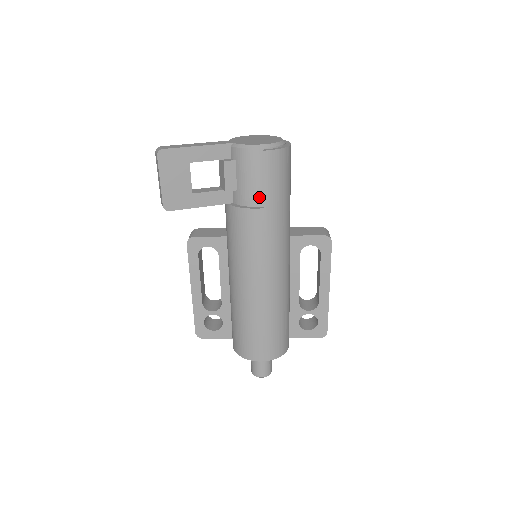
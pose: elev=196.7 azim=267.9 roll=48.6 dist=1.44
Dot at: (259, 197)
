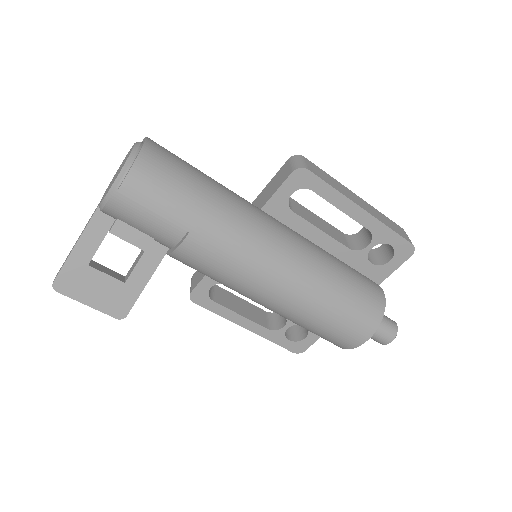
Dot at: (174, 226)
